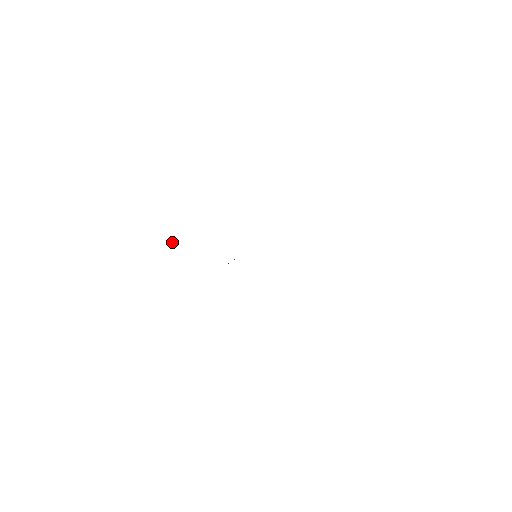
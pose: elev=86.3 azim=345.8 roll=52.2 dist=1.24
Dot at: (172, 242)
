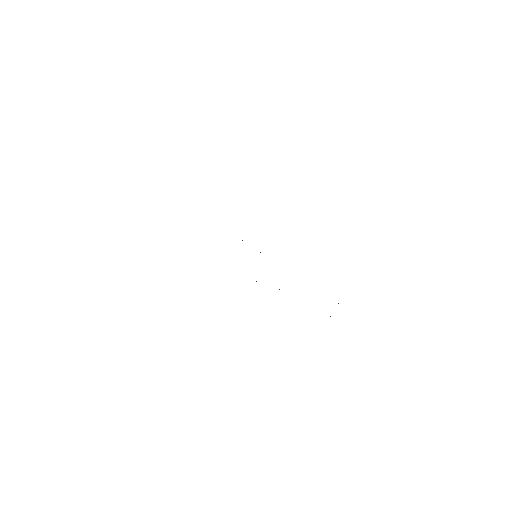
Dot at: occluded
